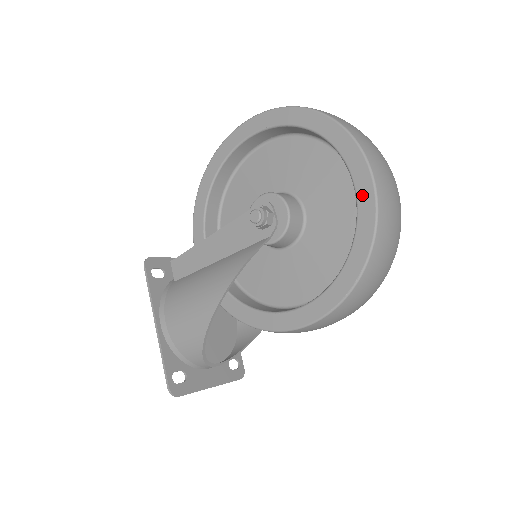
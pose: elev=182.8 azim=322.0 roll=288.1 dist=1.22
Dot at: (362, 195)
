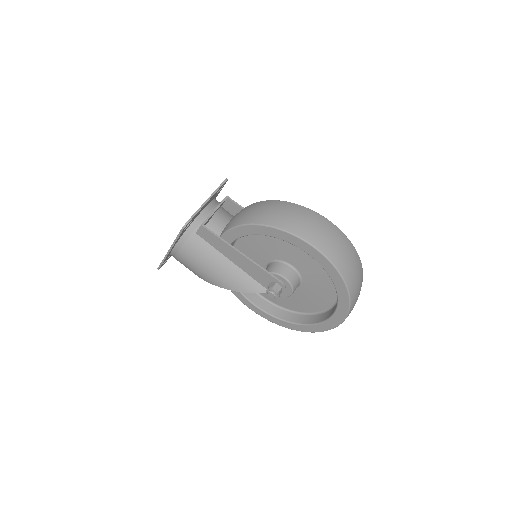
Dot at: (321, 326)
